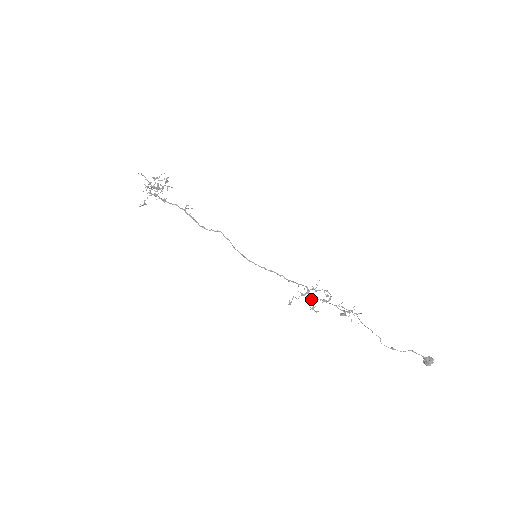
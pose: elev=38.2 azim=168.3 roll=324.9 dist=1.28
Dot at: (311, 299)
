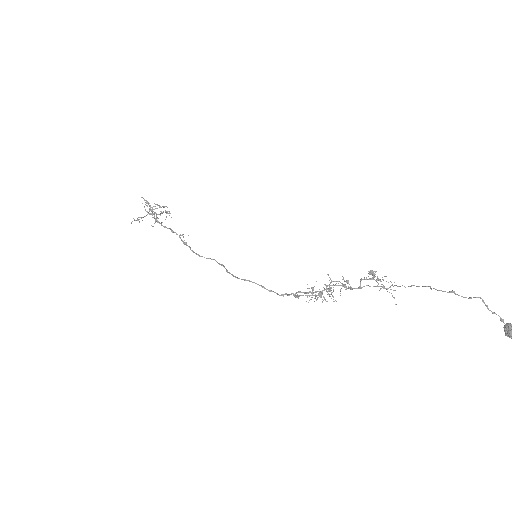
Dot at: (325, 299)
